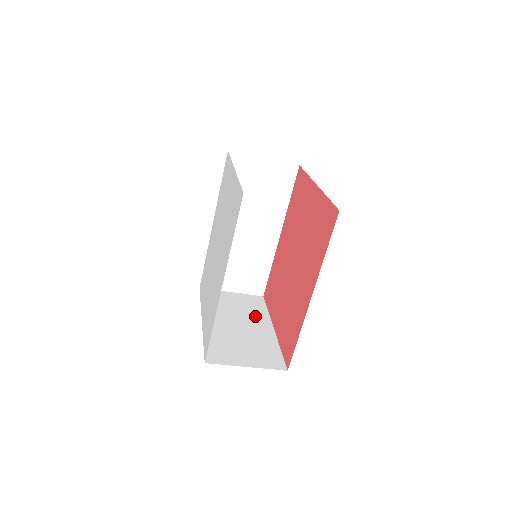
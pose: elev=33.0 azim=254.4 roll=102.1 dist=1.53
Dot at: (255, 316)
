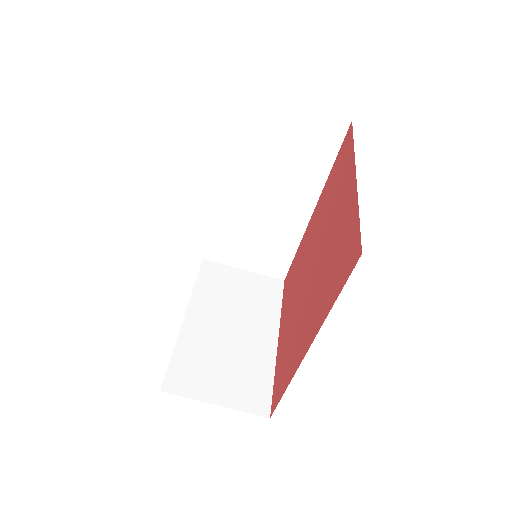
Dot at: (260, 314)
